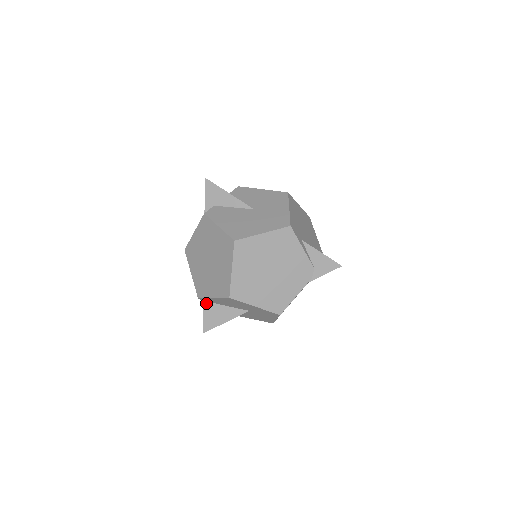
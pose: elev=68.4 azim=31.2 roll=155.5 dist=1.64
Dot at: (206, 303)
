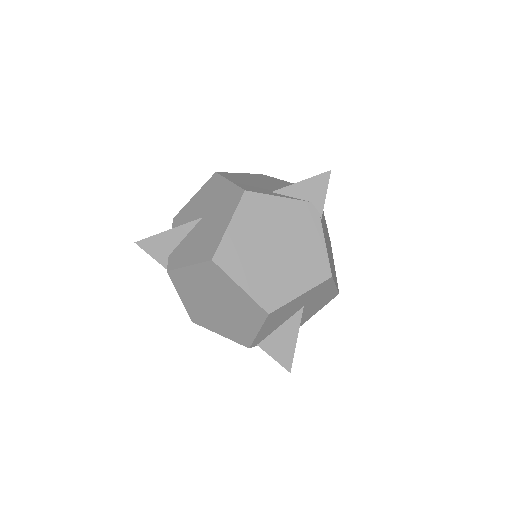
Dot at: (261, 344)
